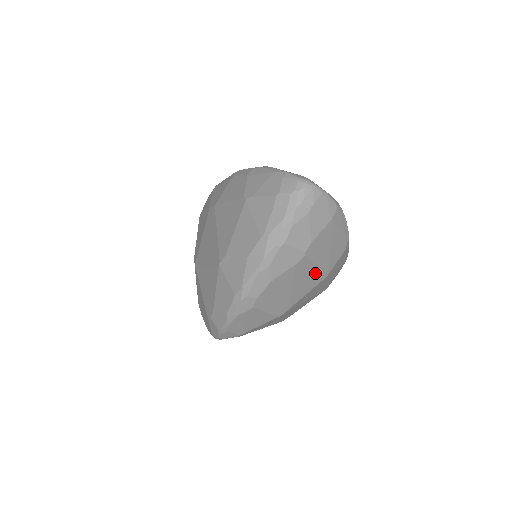
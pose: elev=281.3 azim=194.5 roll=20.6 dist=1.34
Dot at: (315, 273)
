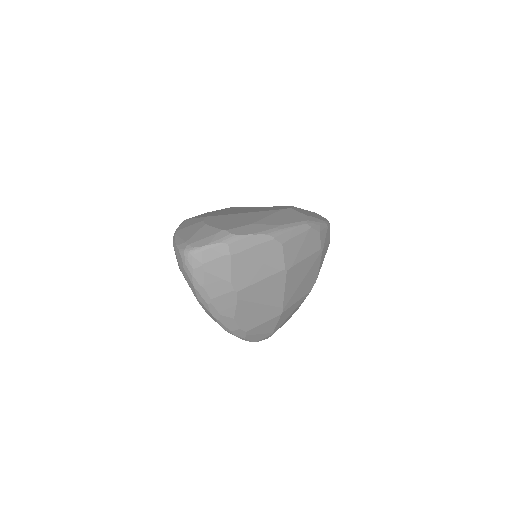
Dot at: (269, 282)
